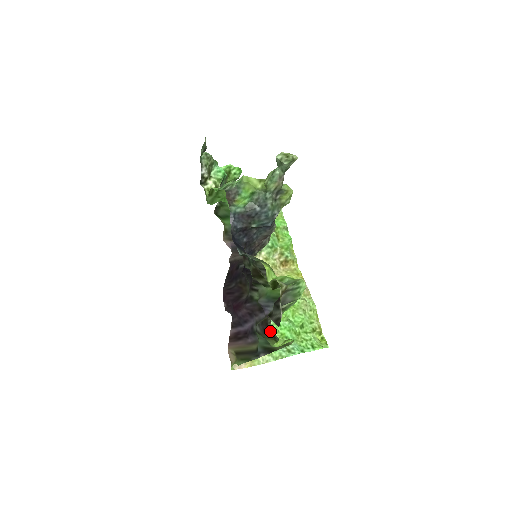
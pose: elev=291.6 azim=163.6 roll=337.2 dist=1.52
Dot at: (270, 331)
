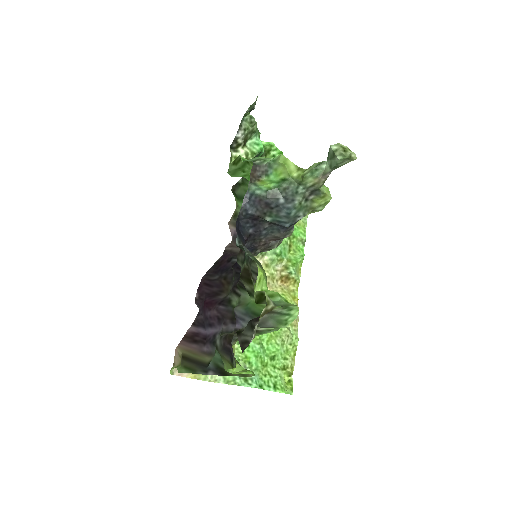
Dot at: (230, 351)
